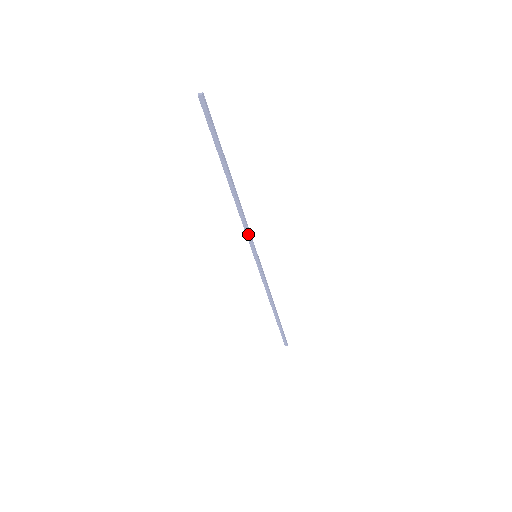
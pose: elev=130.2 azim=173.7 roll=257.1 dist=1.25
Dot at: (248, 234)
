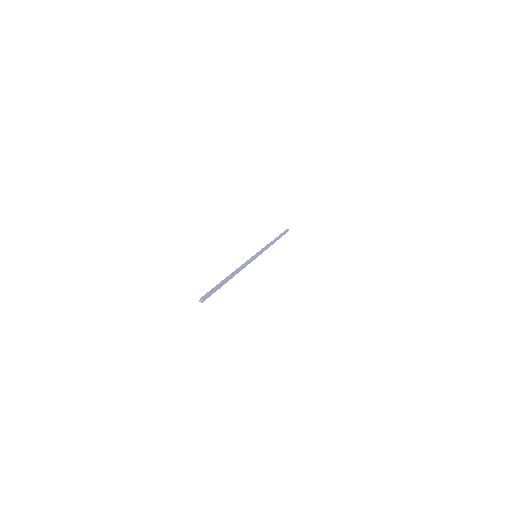
Dot at: (248, 263)
